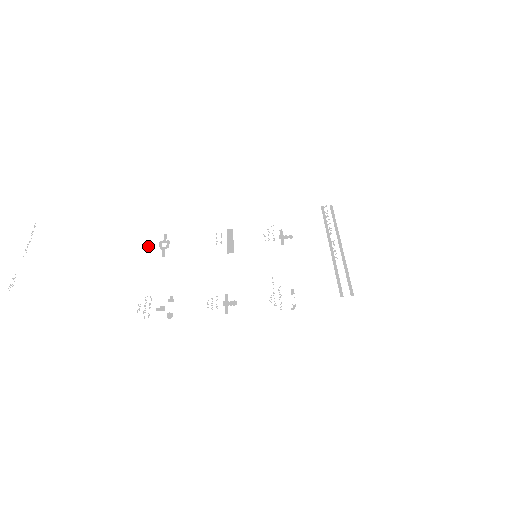
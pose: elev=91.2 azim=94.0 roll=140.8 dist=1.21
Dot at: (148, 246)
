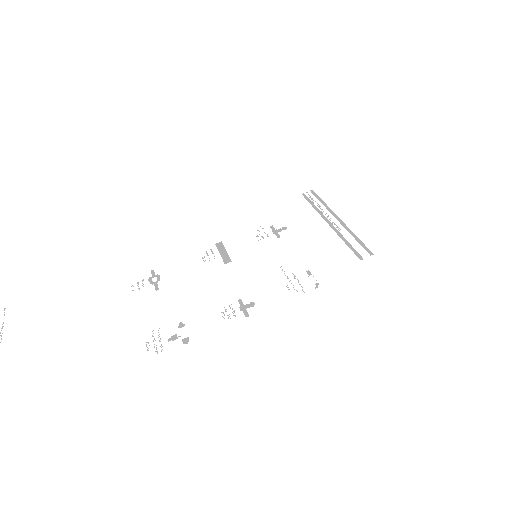
Dot at: occluded
